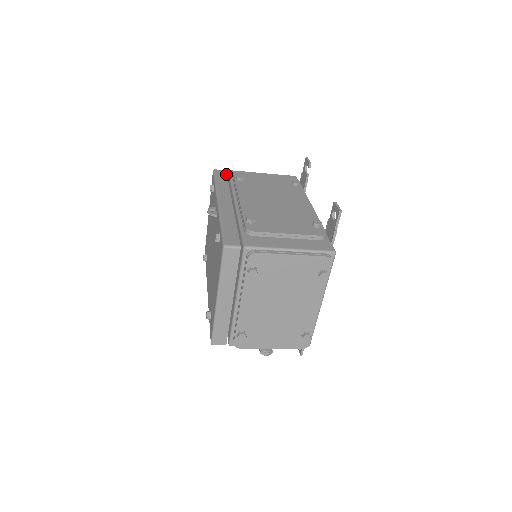
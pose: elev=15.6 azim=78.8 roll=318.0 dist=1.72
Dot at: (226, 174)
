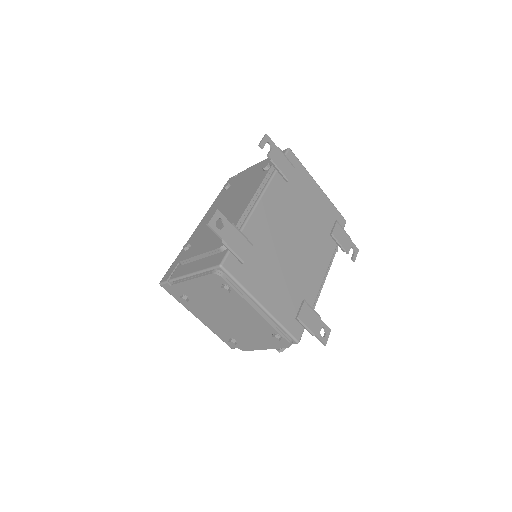
Dot at: occluded
